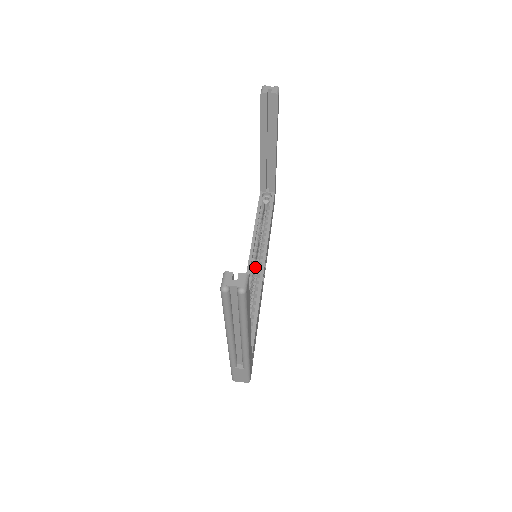
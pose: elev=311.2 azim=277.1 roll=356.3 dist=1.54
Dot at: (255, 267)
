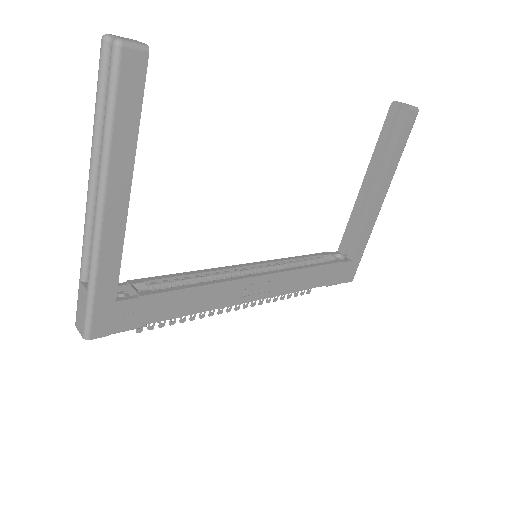
Dot at: occluded
